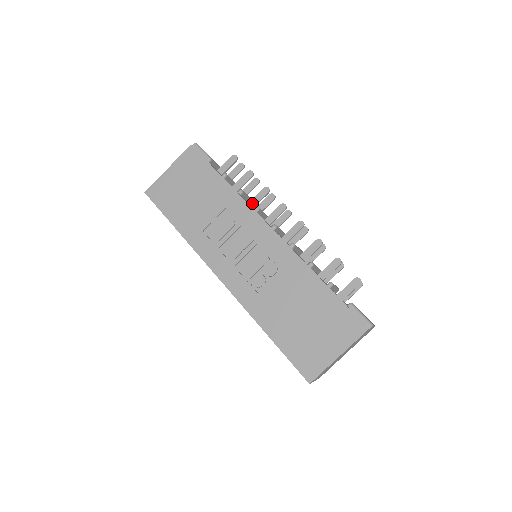
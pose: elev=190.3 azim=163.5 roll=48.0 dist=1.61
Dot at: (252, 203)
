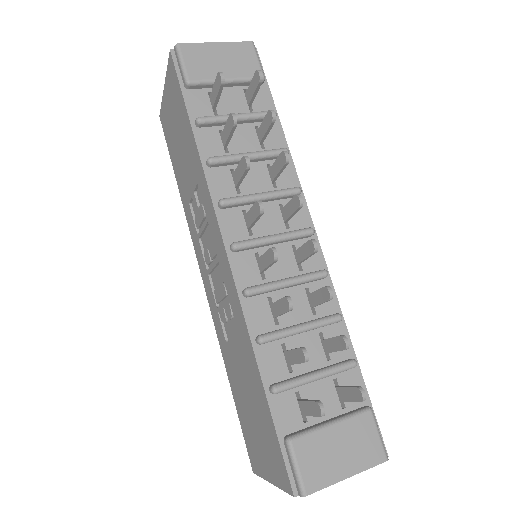
Dot at: (234, 178)
